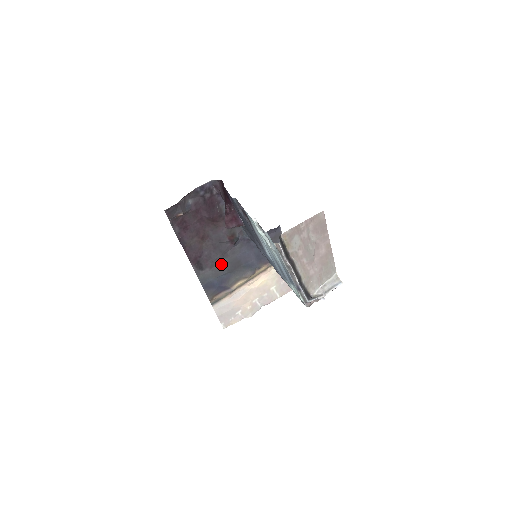
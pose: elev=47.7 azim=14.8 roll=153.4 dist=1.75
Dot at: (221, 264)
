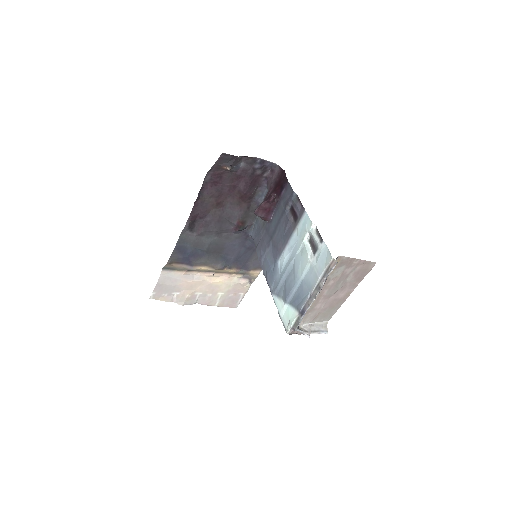
Dot at: (209, 239)
